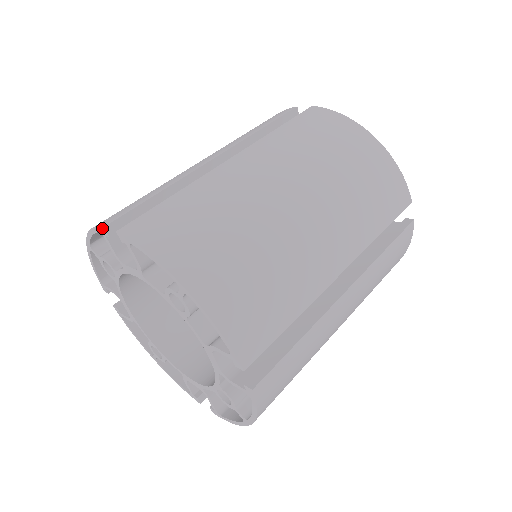
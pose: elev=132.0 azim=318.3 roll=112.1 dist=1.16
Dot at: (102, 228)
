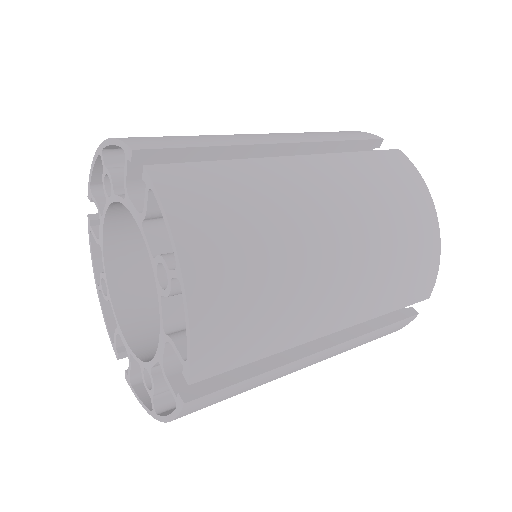
Dot at: (88, 220)
